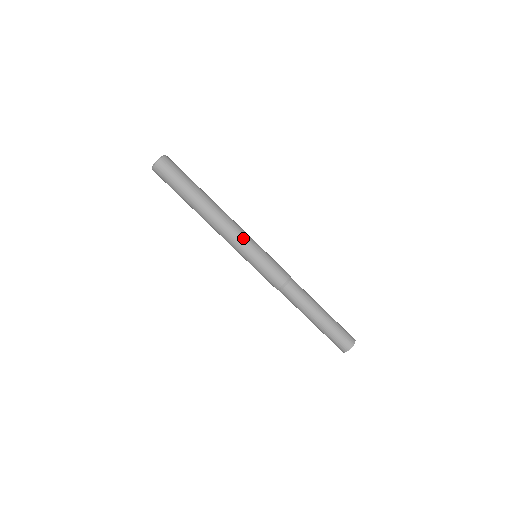
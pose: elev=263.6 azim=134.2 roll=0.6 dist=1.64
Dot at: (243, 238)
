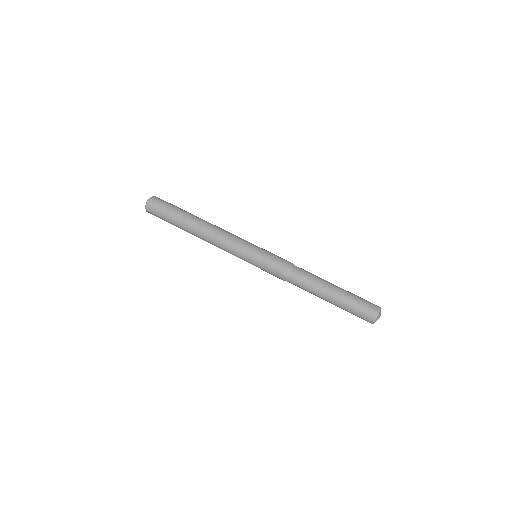
Dot at: (240, 239)
